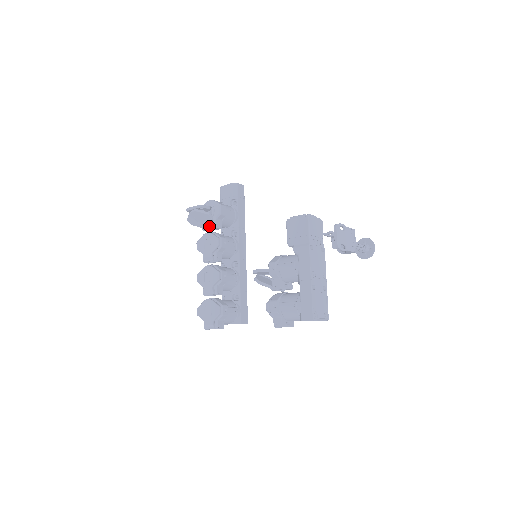
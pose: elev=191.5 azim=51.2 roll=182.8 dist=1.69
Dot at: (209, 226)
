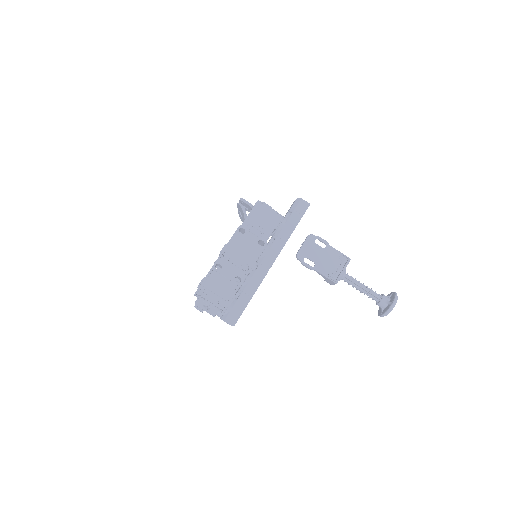
Dot at: occluded
